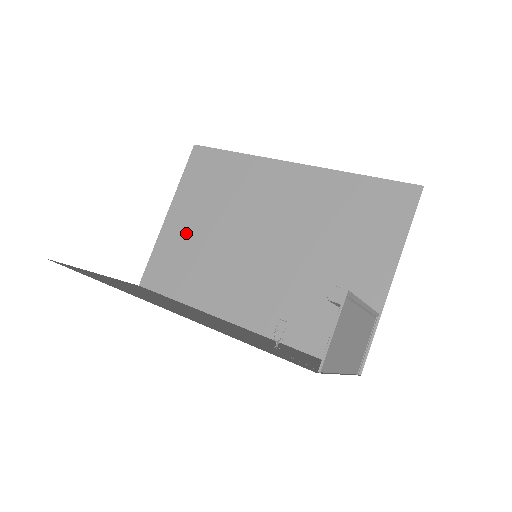
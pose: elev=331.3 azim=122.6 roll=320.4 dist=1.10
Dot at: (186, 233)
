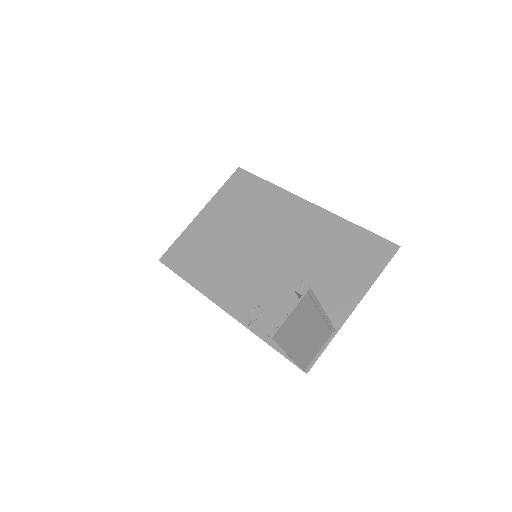
Dot at: (209, 231)
